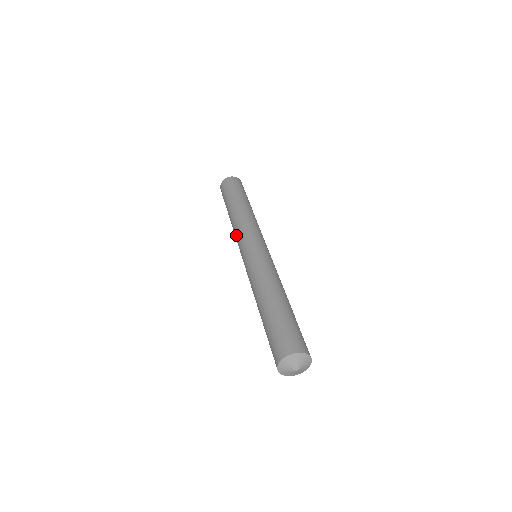
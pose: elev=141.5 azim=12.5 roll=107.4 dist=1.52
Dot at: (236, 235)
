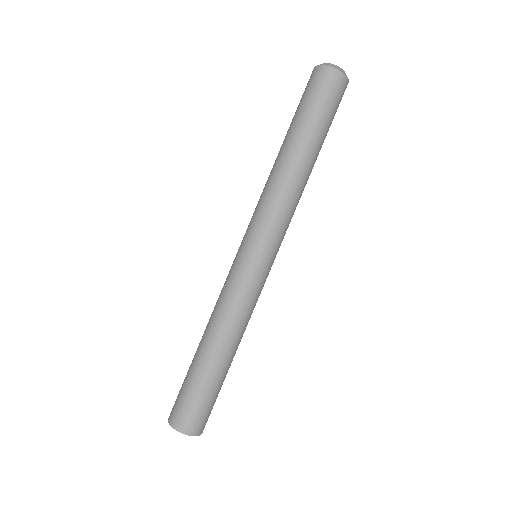
Dot at: (260, 206)
